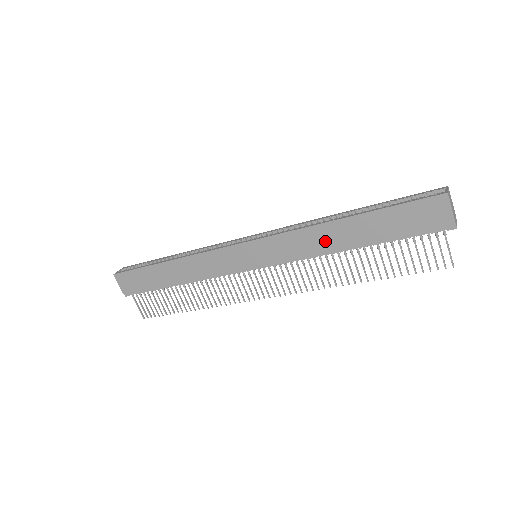
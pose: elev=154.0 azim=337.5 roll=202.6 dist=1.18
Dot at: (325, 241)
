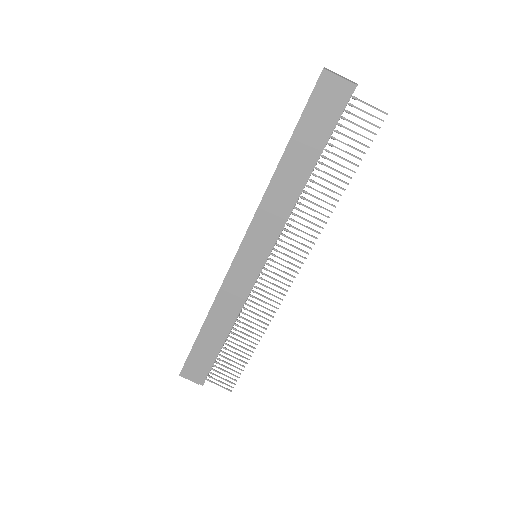
Dot at: (285, 192)
